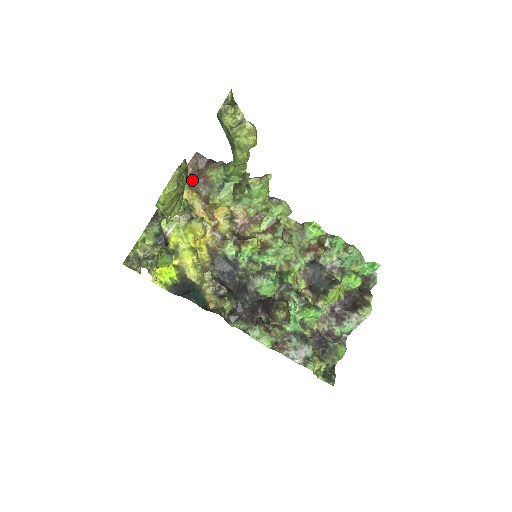
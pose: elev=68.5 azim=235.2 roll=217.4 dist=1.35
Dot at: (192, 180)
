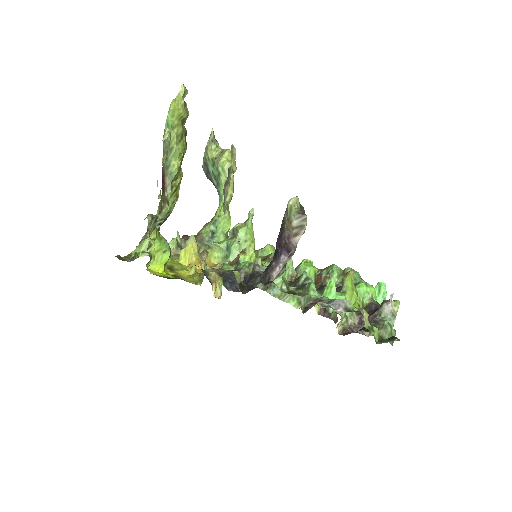
Dot at: (182, 242)
